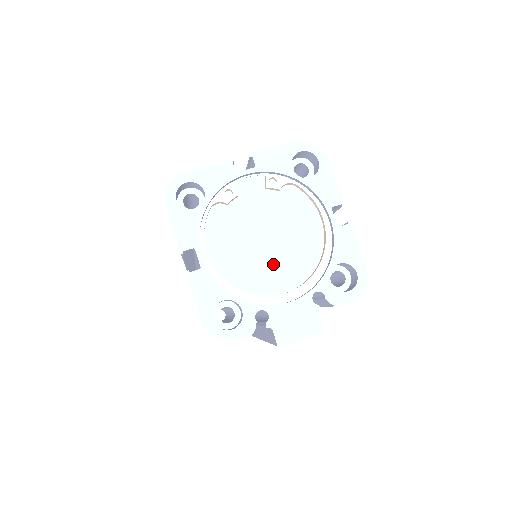
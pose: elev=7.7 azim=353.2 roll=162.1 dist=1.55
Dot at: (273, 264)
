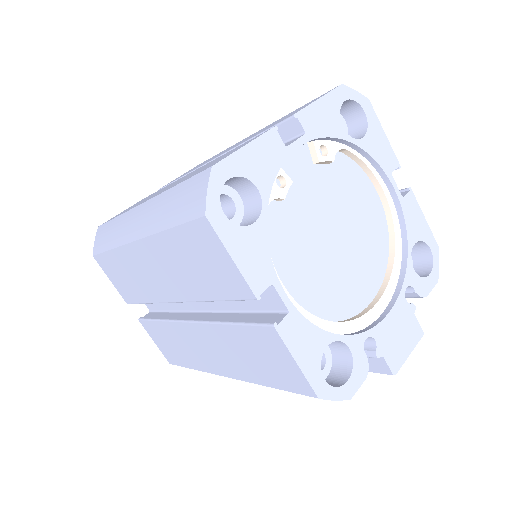
Dot at: (350, 269)
